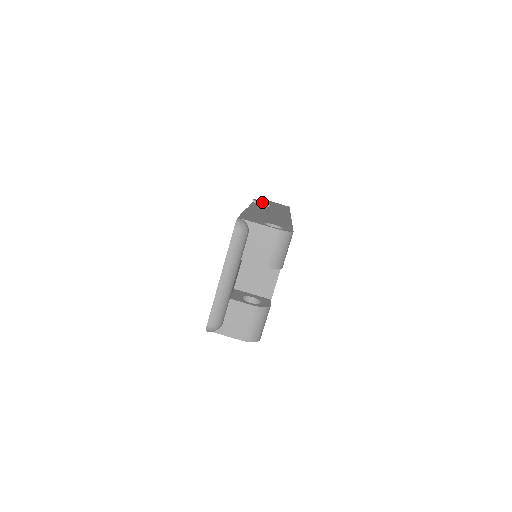
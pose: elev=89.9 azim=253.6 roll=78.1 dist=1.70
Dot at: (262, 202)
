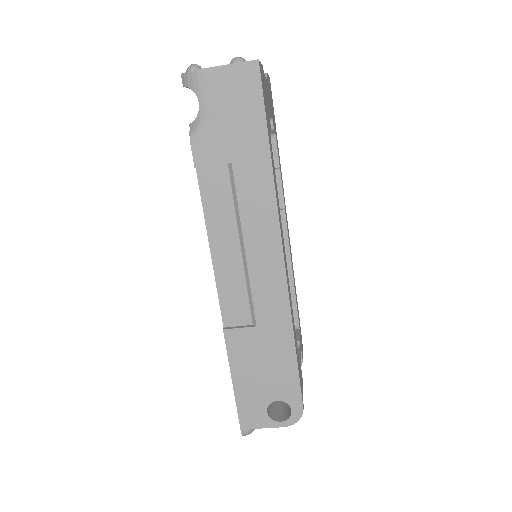
Dot at: (212, 163)
